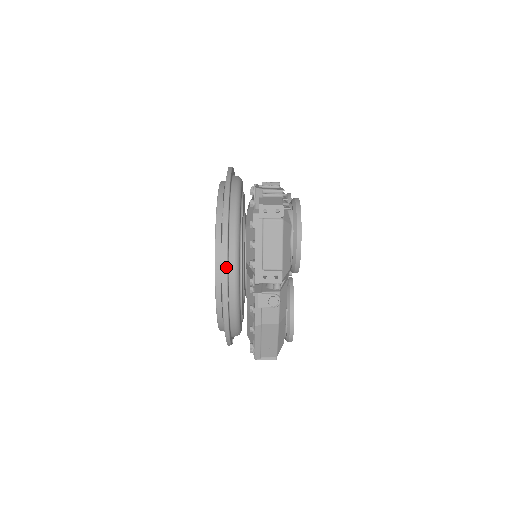
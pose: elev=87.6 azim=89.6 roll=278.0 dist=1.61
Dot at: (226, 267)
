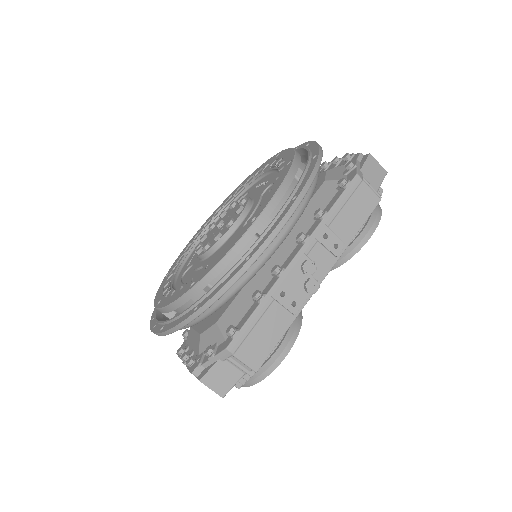
Dot at: occluded
